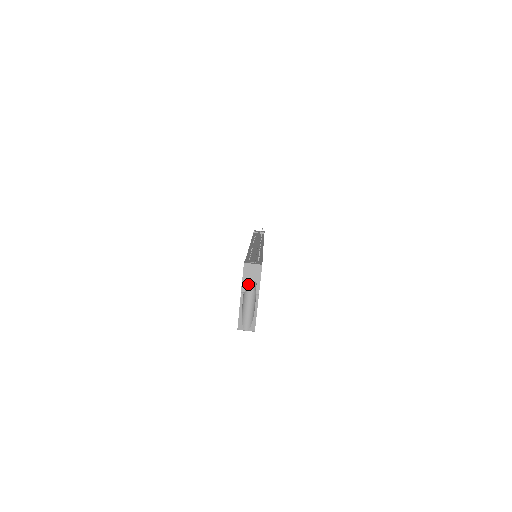
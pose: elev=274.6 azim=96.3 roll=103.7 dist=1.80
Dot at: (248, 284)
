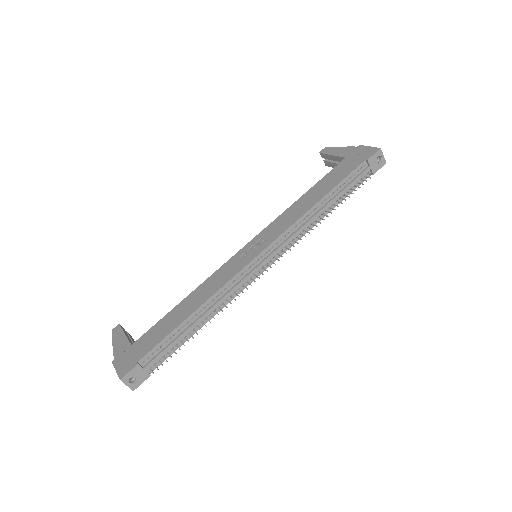
Dot at: occluded
